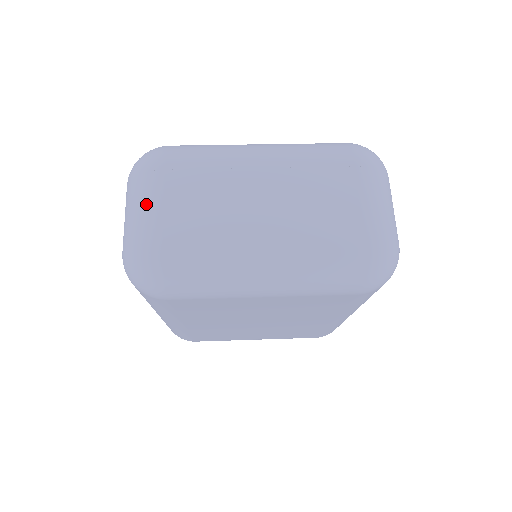
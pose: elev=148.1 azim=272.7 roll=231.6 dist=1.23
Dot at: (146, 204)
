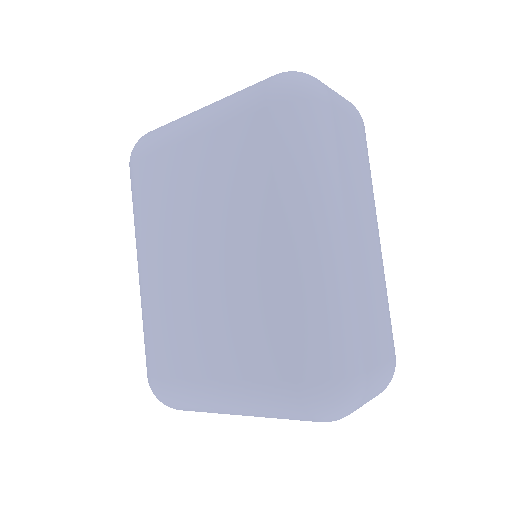
Dot at: occluded
